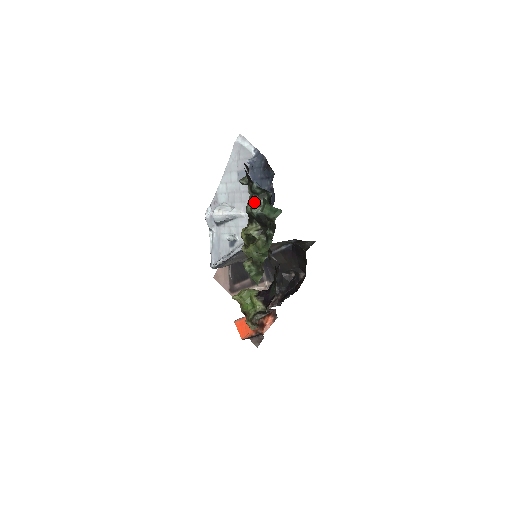
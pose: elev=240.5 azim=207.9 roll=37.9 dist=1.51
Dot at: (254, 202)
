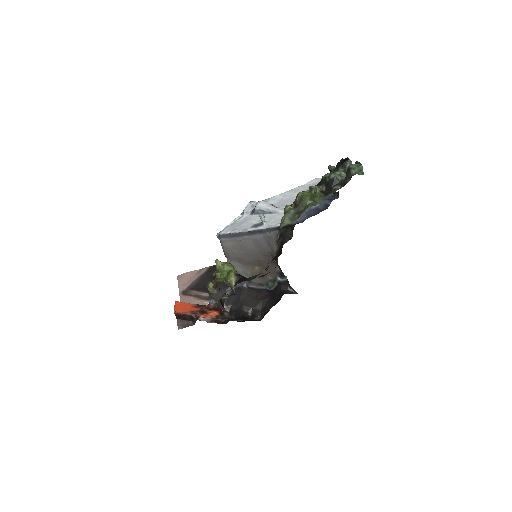
Dot at: (338, 171)
